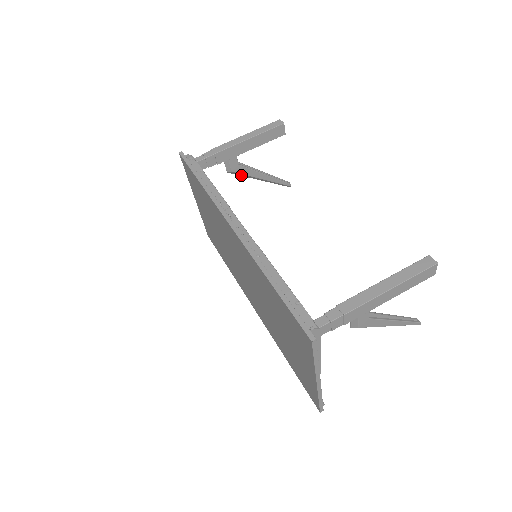
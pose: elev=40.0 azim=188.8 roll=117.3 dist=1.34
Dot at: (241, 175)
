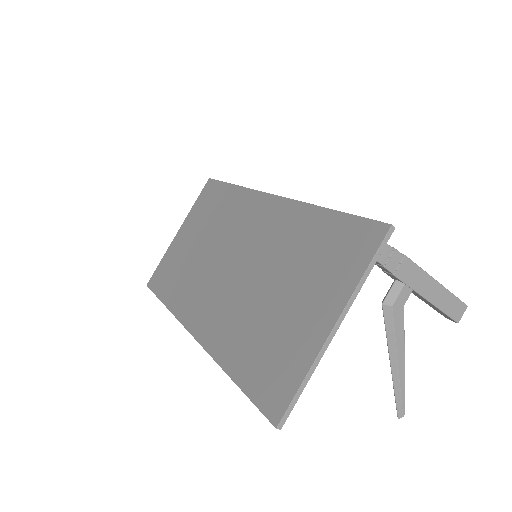
Dot at: occluded
